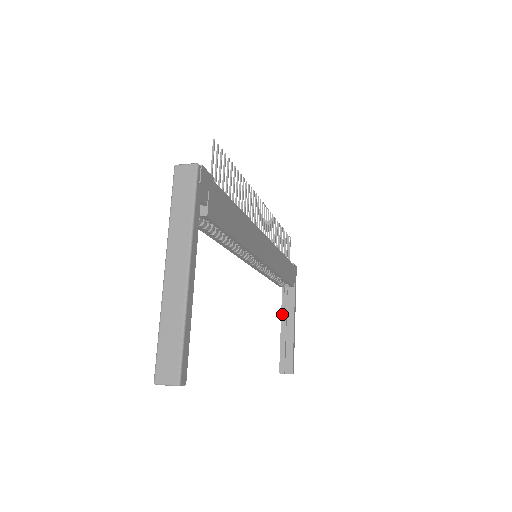
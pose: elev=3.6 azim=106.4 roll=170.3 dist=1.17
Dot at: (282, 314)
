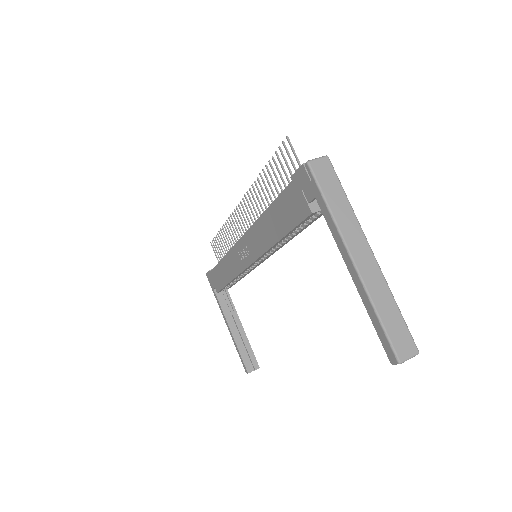
Dot at: (226, 318)
